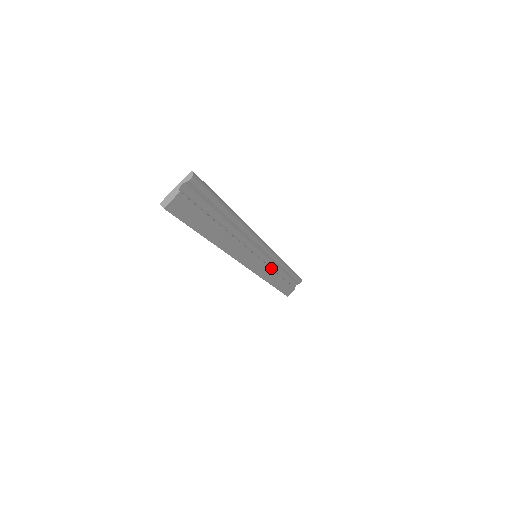
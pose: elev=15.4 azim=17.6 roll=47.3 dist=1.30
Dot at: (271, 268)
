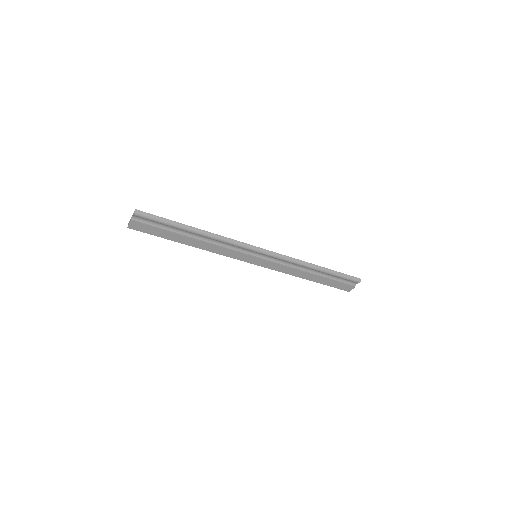
Dot at: (287, 266)
